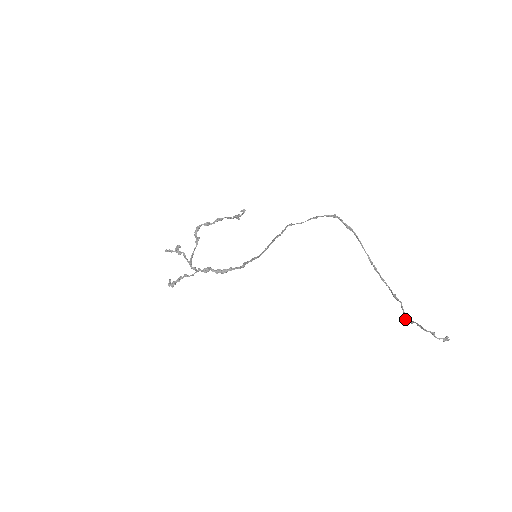
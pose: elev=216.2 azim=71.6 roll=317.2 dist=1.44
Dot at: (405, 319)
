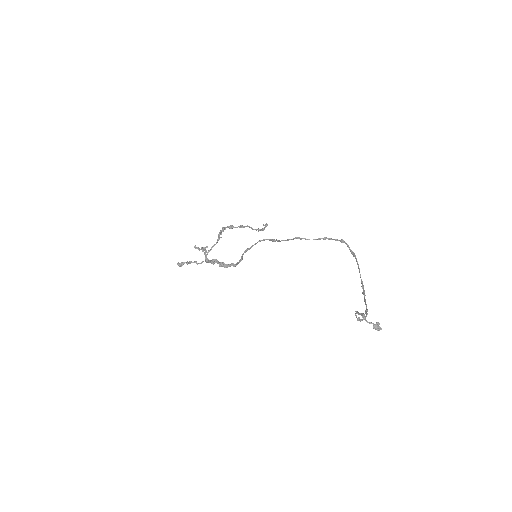
Dot at: (357, 319)
